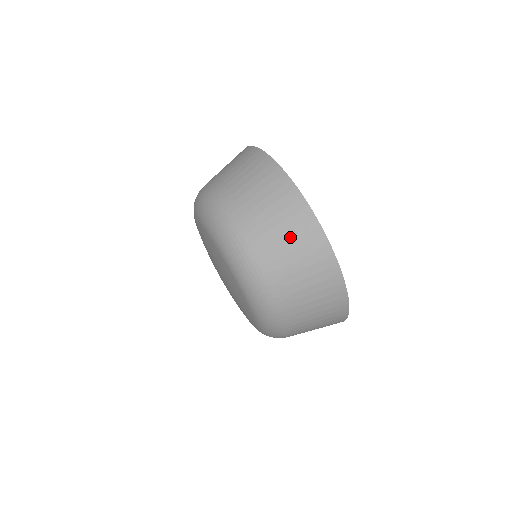
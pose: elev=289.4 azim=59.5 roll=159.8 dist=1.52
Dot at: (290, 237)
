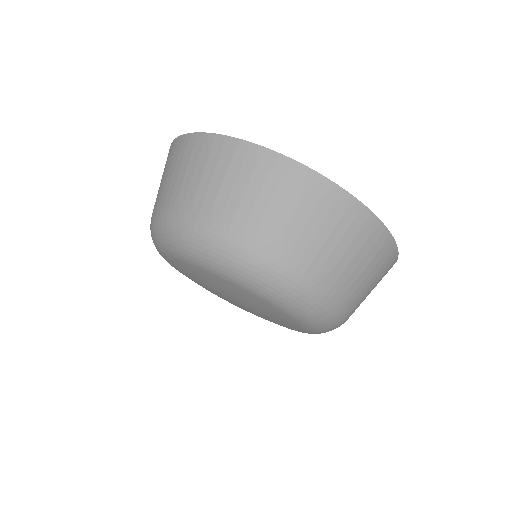
Dot at: (316, 223)
